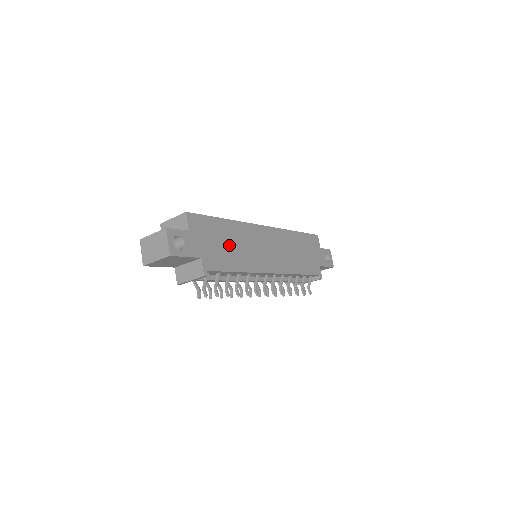
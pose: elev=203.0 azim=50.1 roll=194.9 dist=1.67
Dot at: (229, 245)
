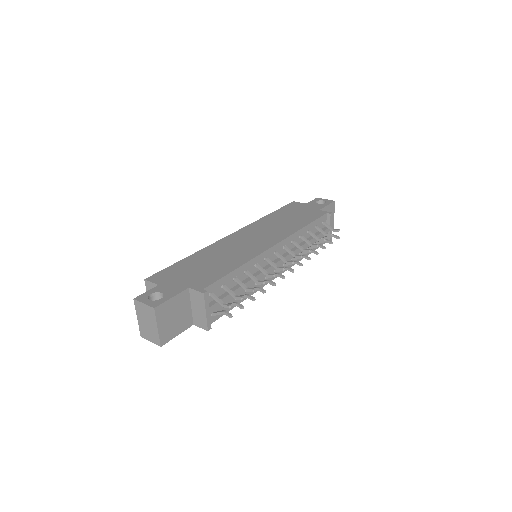
Dot at: (209, 264)
